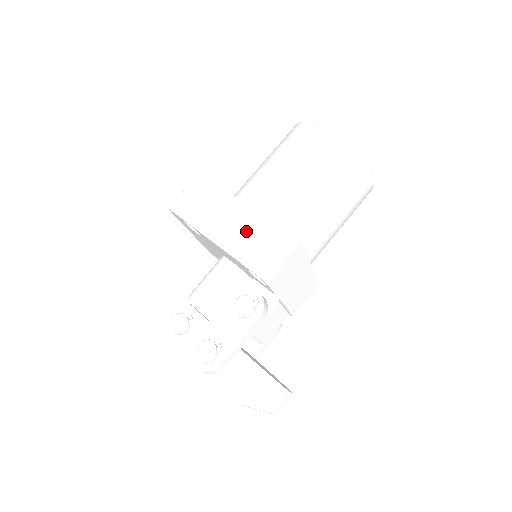
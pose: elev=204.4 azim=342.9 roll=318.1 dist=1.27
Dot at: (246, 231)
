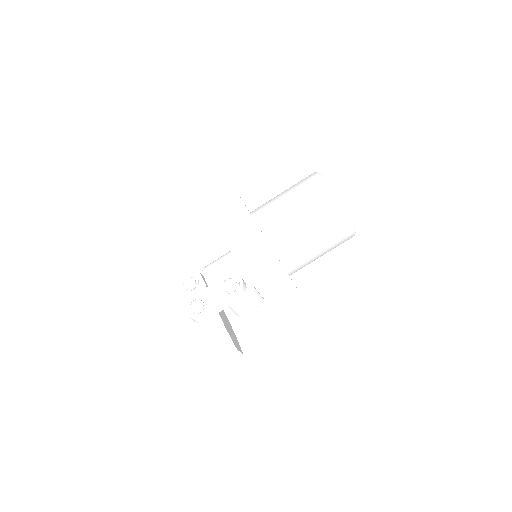
Dot at: (246, 237)
